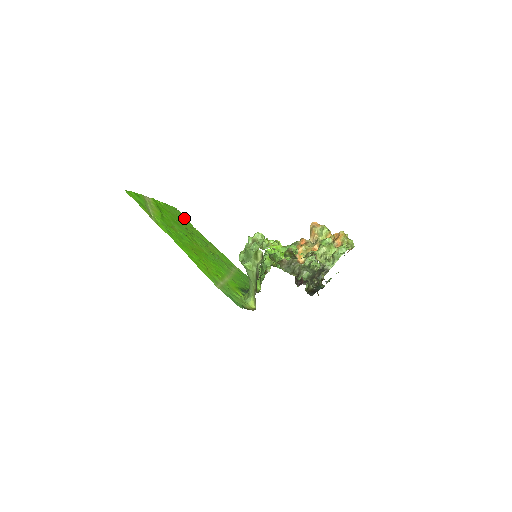
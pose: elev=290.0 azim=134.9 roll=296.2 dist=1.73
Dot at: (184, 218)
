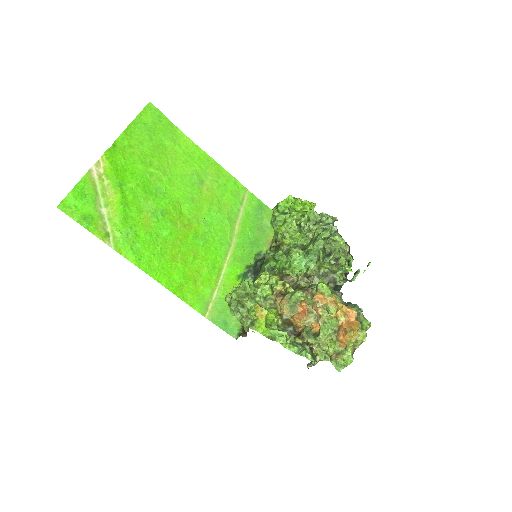
Dot at: (165, 125)
